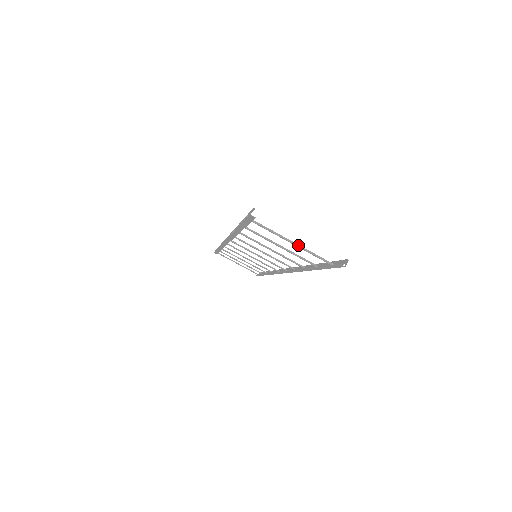
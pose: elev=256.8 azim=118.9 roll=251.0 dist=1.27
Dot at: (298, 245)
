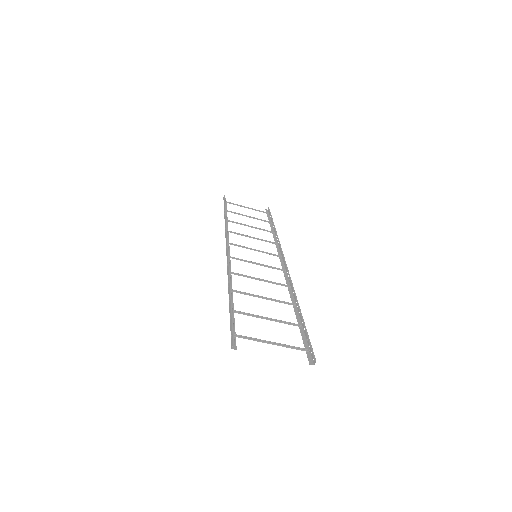
Dot at: occluded
